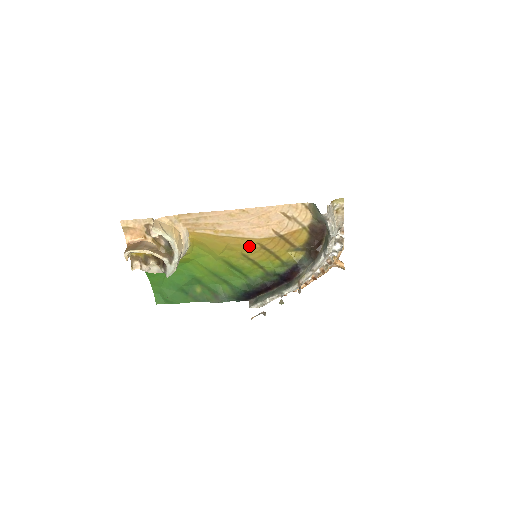
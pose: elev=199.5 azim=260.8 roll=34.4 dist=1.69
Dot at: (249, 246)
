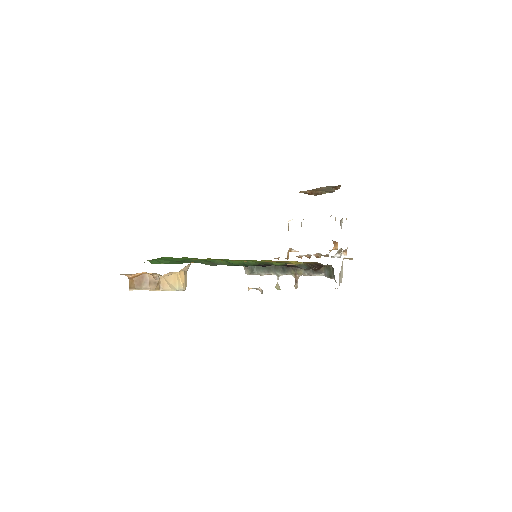
Dot at: occluded
